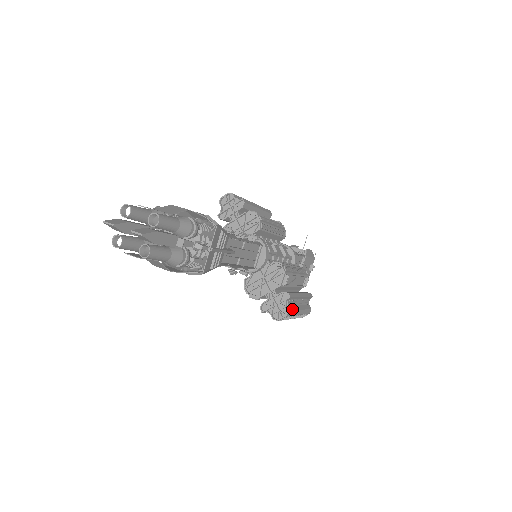
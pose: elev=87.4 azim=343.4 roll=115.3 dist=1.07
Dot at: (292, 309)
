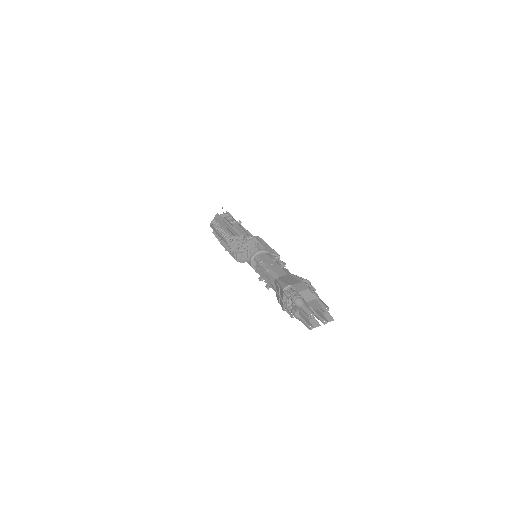
Dot at: occluded
